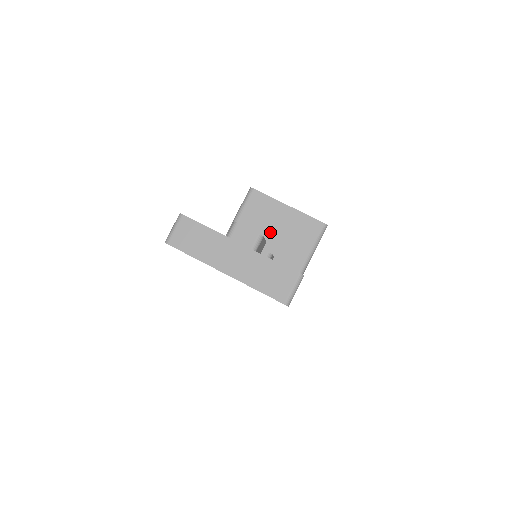
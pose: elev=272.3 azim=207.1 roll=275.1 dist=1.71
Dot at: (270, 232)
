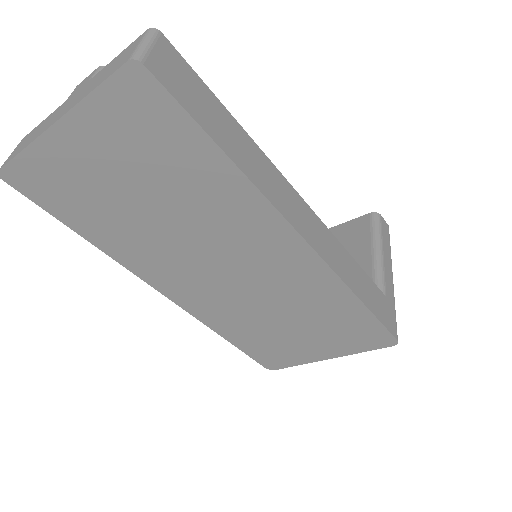
Dot at: occluded
